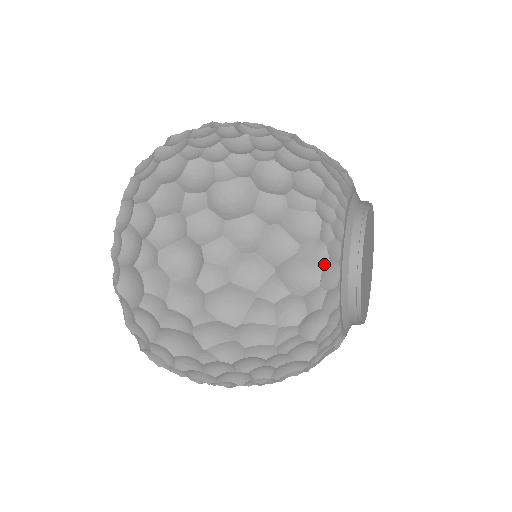
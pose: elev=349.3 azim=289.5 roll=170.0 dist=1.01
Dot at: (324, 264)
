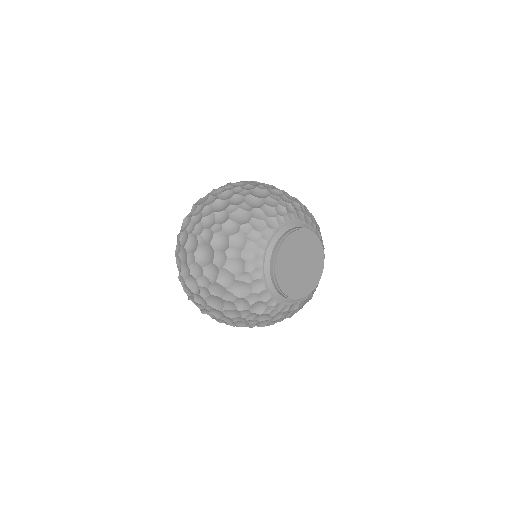
Dot at: (251, 282)
